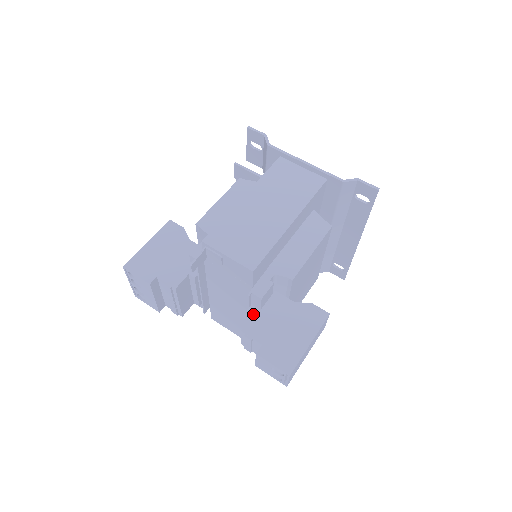
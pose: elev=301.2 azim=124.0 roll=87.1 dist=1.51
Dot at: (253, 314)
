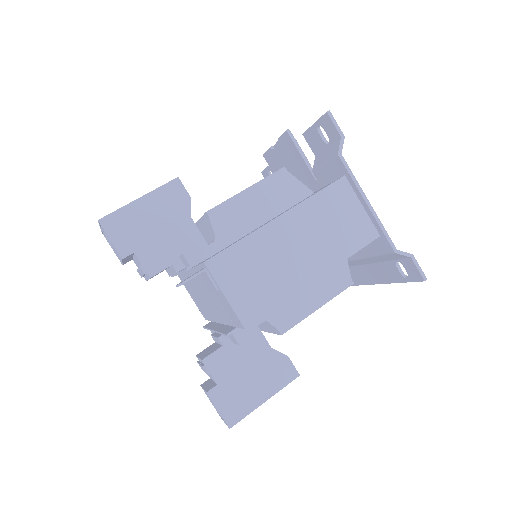
Dot at: (223, 345)
